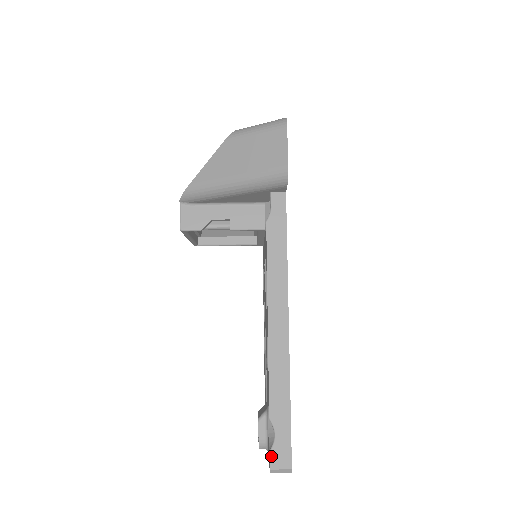
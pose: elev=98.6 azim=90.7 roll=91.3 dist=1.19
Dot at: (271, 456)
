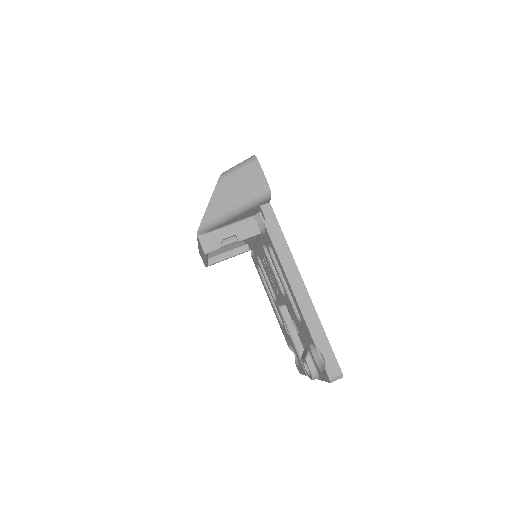
Dot at: (327, 371)
